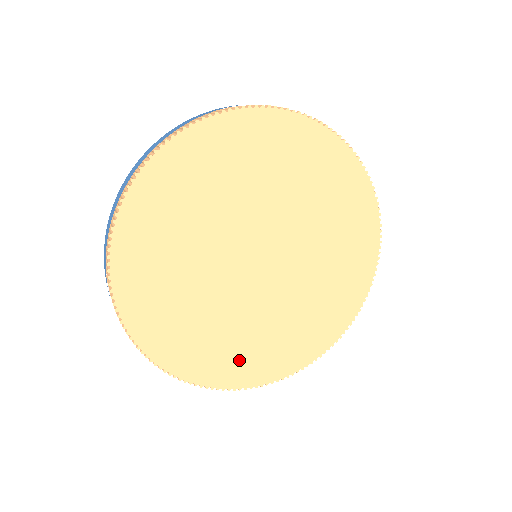
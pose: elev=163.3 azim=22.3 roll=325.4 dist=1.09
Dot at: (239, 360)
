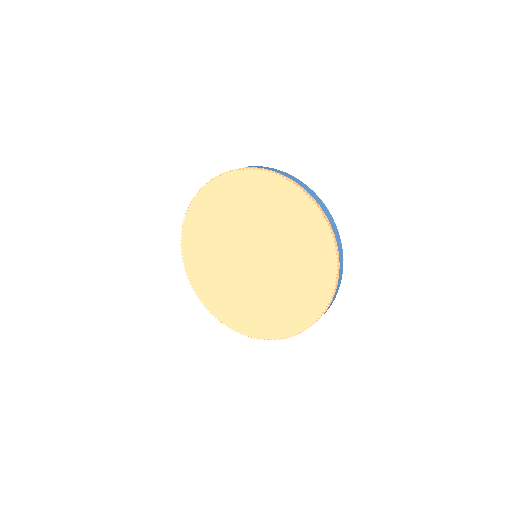
Dot at: (255, 320)
